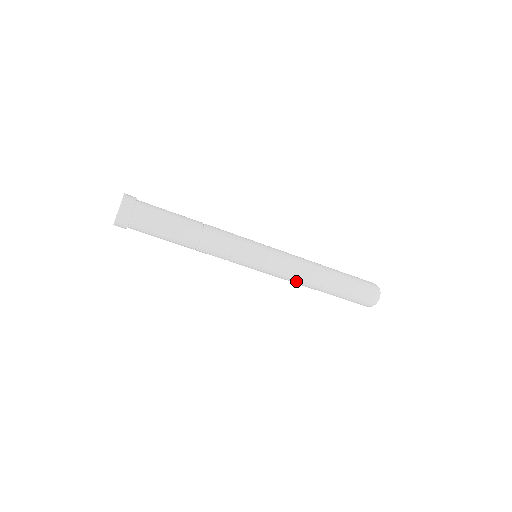
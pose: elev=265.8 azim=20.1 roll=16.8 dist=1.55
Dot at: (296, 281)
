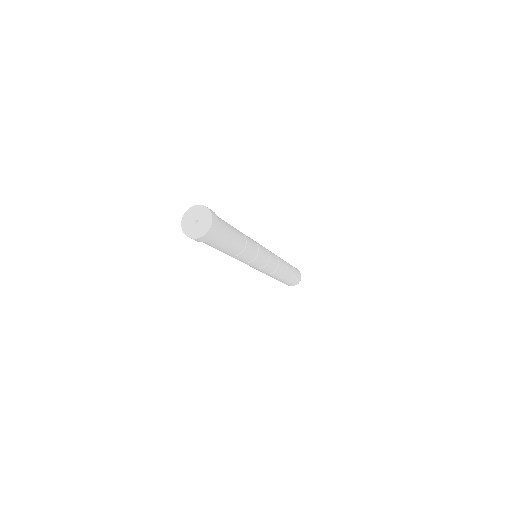
Dot at: (273, 274)
